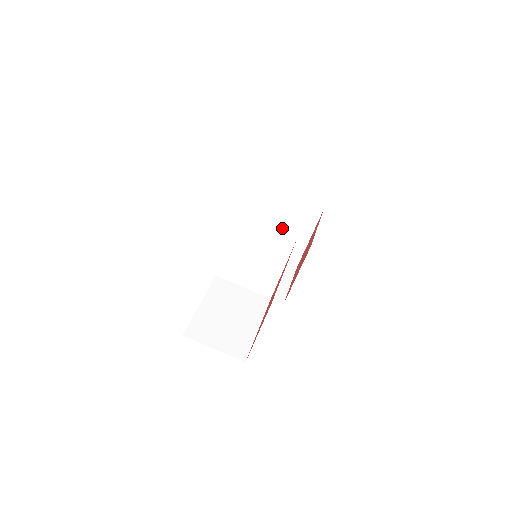
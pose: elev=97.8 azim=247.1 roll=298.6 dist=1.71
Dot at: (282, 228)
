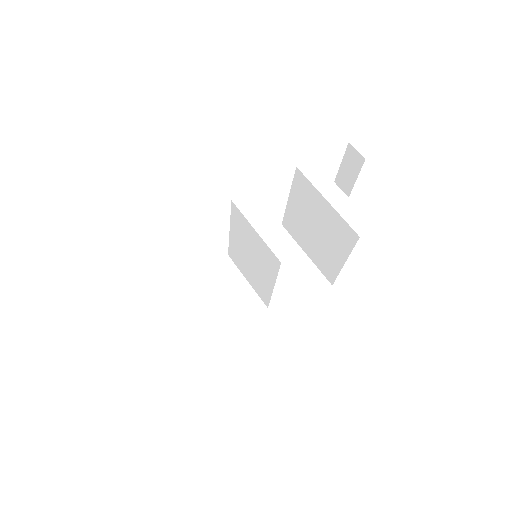
Dot at: (320, 234)
